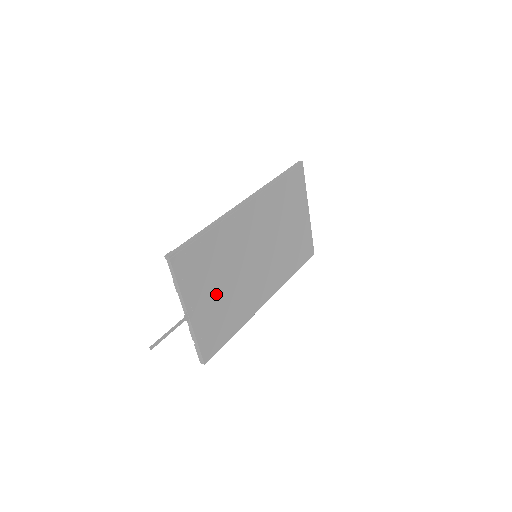
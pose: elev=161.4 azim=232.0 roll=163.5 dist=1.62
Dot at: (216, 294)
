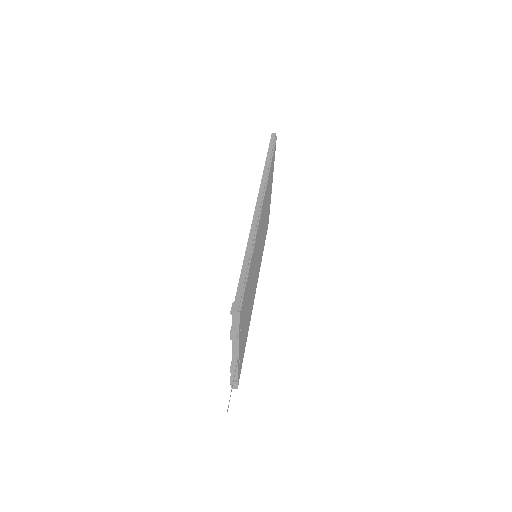
Dot at: (246, 318)
